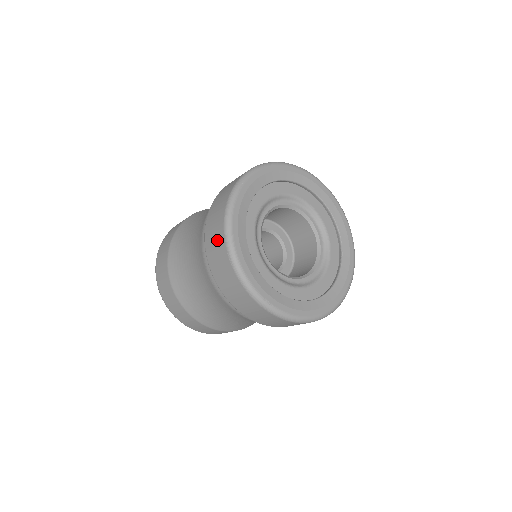
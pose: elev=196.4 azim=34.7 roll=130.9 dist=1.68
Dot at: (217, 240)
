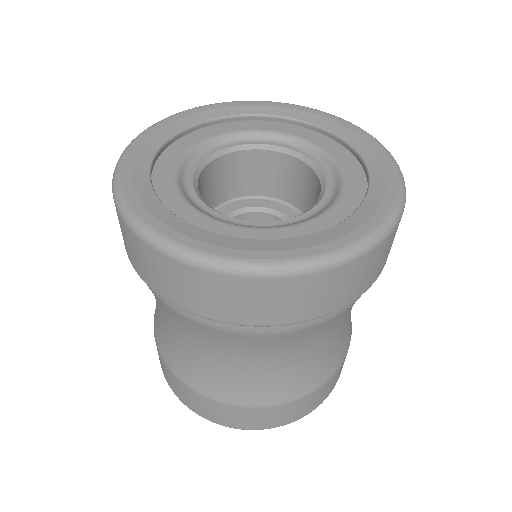
Dot at: (132, 246)
